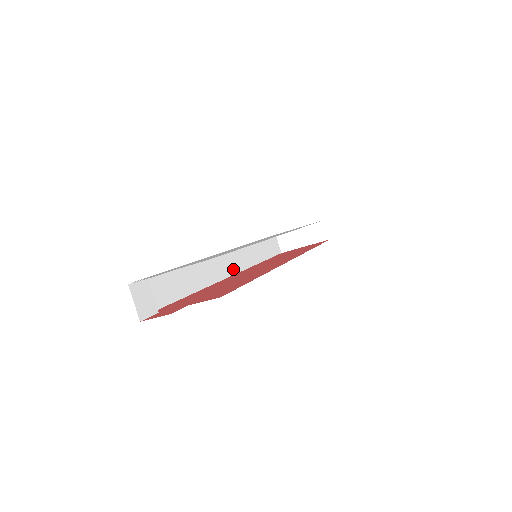
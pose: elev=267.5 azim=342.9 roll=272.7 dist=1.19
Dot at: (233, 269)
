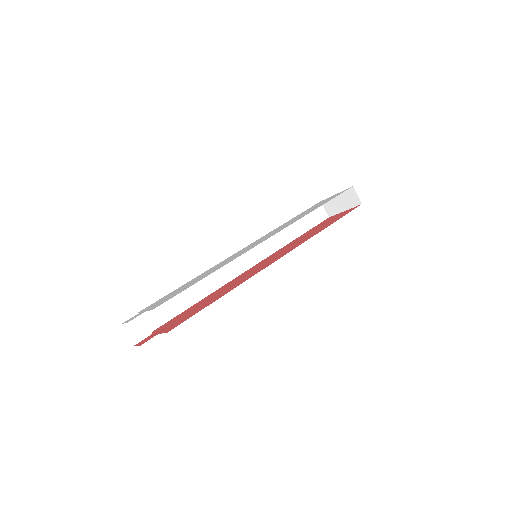
Dot at: (252, 262)
